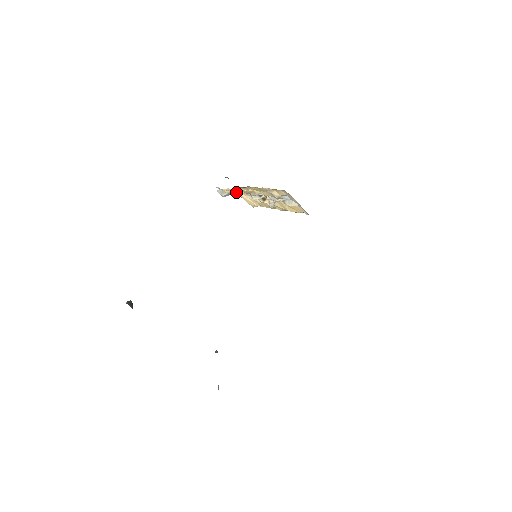
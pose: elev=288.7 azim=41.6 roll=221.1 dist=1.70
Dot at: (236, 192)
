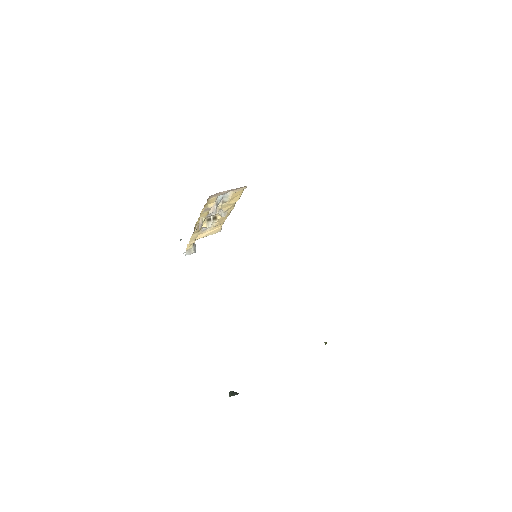
Dot at: (194, 239)
